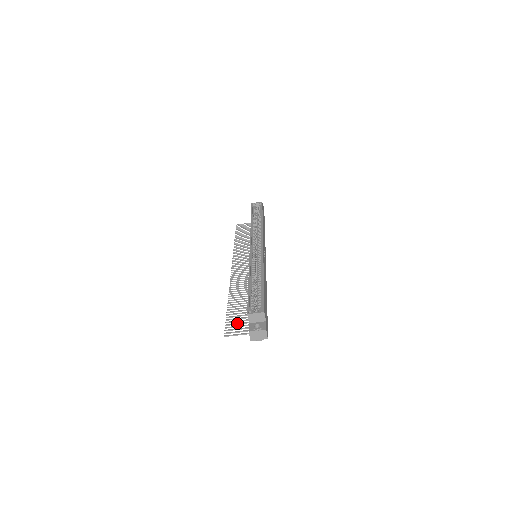
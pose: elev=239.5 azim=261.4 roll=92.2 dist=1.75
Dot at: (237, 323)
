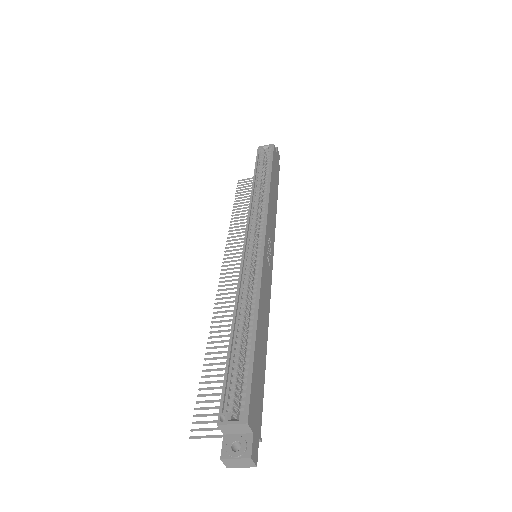
Dot at: (213, 407)
